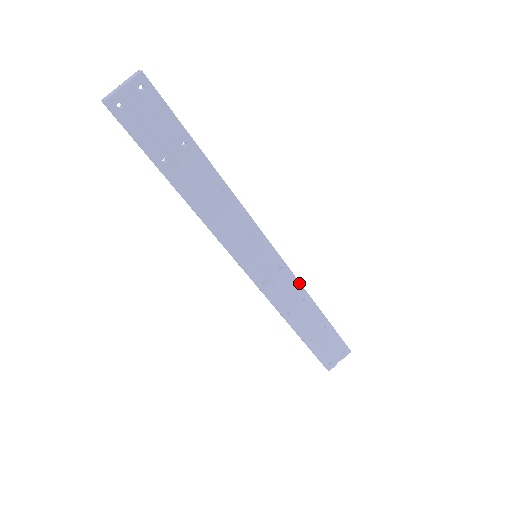
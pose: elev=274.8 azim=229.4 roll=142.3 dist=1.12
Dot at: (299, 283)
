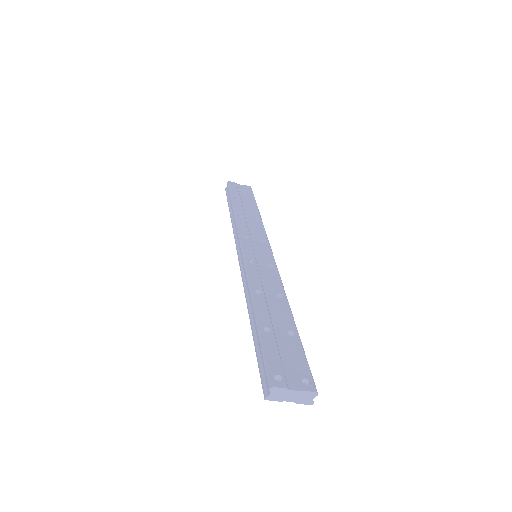
Dot at: occluded
